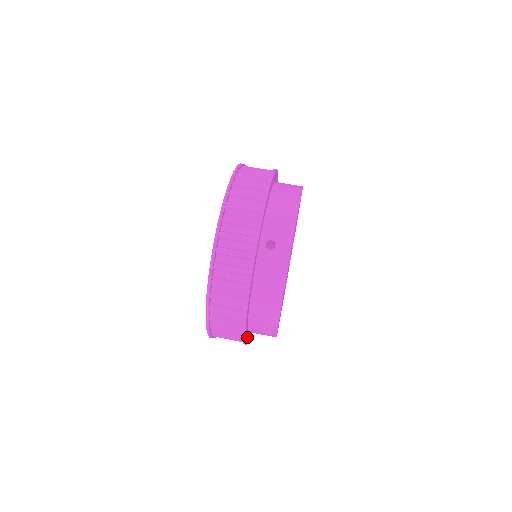
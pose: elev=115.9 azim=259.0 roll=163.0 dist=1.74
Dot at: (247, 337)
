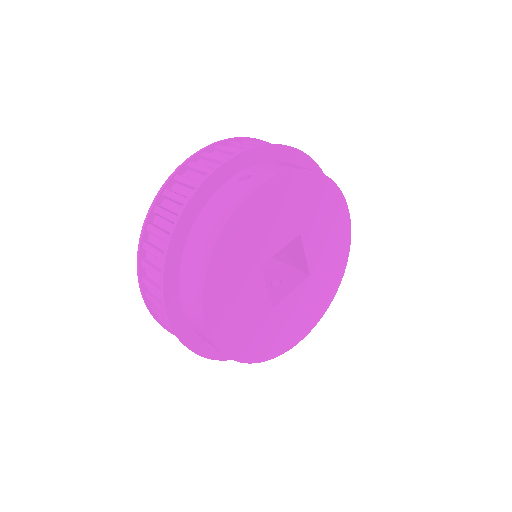
Dot at: (178, 317)
